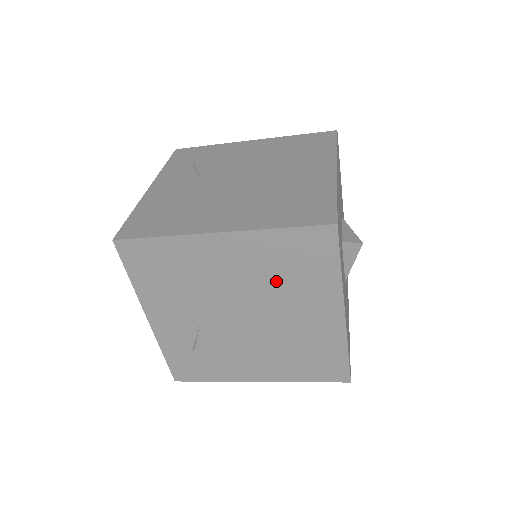
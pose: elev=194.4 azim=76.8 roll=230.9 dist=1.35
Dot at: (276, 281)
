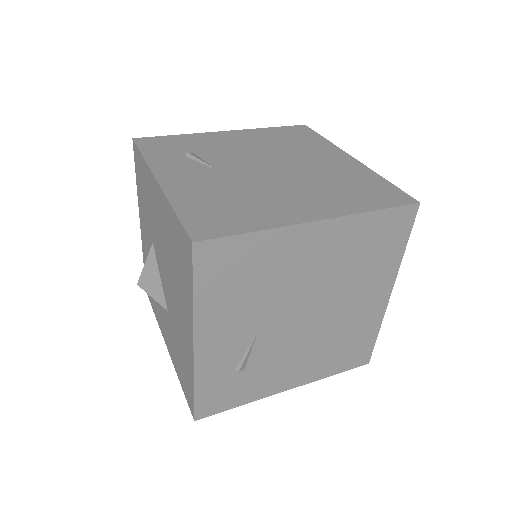
Dot at: (350, 269)
